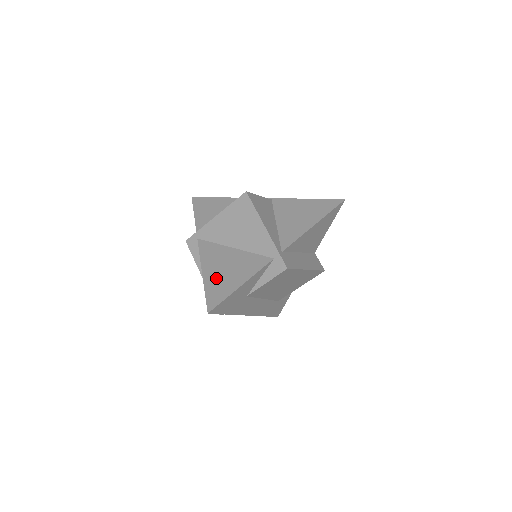
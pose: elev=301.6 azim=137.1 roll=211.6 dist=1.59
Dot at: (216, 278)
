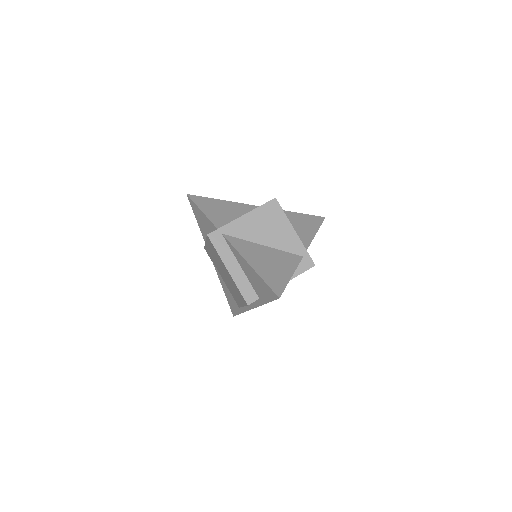
Dot at: (266, 269)
